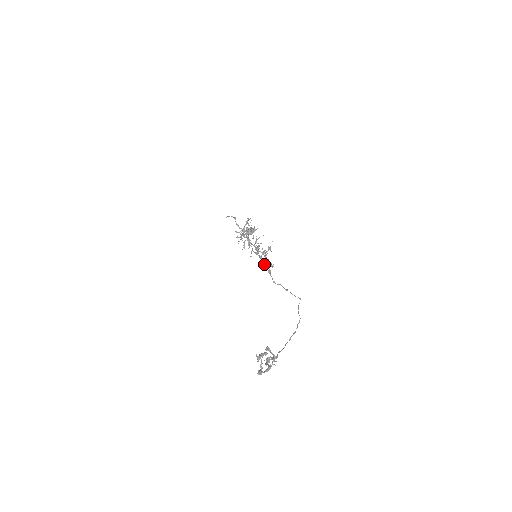
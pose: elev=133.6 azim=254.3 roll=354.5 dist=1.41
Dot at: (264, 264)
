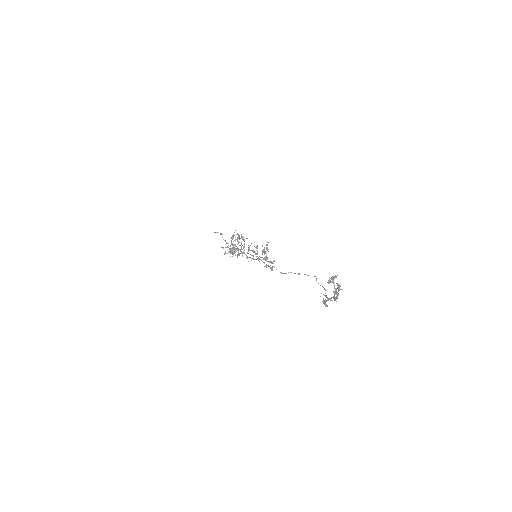
Dot at: occluded
